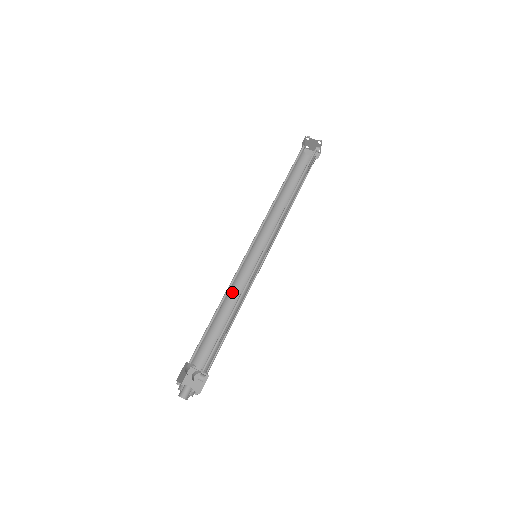
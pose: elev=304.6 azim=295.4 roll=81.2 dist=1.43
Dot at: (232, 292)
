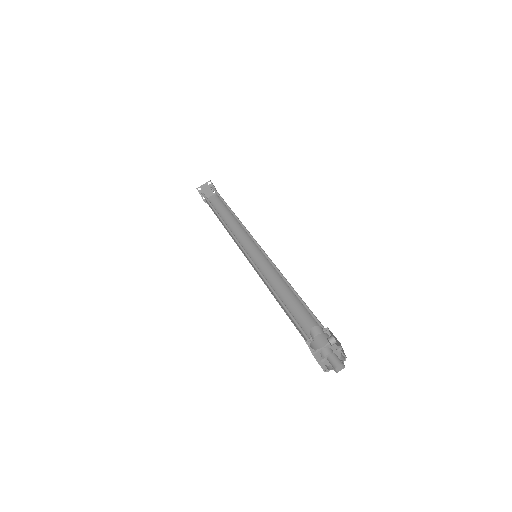
Dot at: occluded
